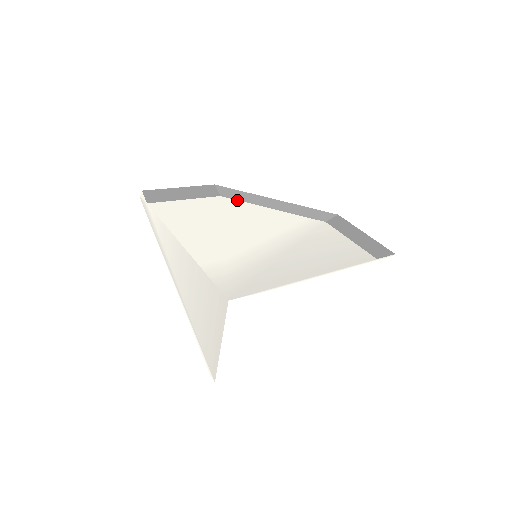
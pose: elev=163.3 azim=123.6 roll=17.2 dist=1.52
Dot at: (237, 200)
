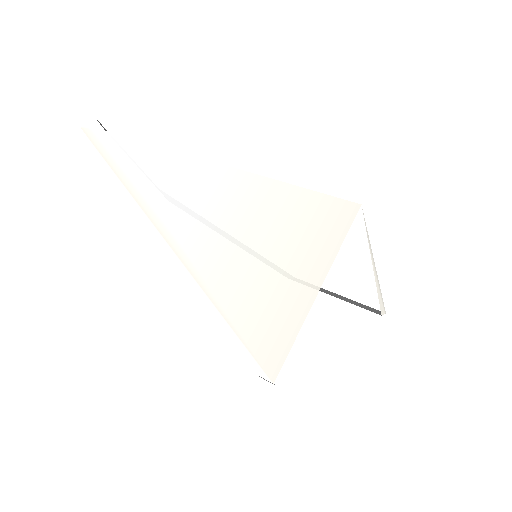
Dot at: occluded
